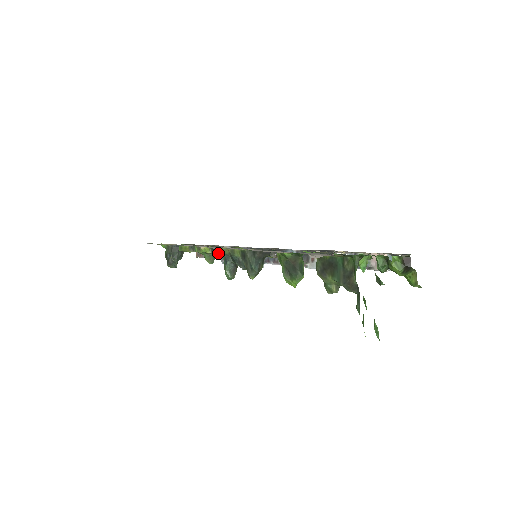
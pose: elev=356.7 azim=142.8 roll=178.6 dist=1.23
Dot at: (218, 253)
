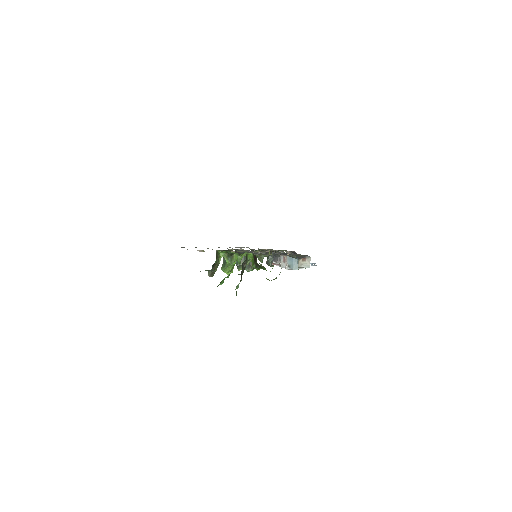
Dot at: occluded
